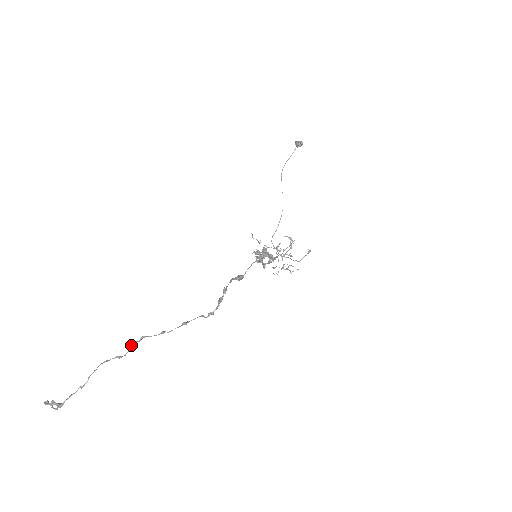
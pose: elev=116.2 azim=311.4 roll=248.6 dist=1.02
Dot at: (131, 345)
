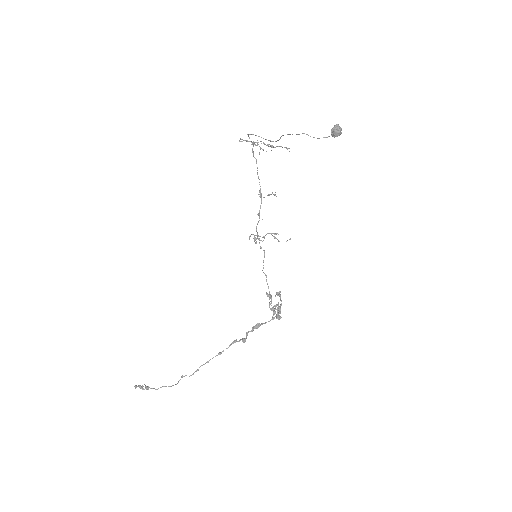
Dot at: (191, 375)
